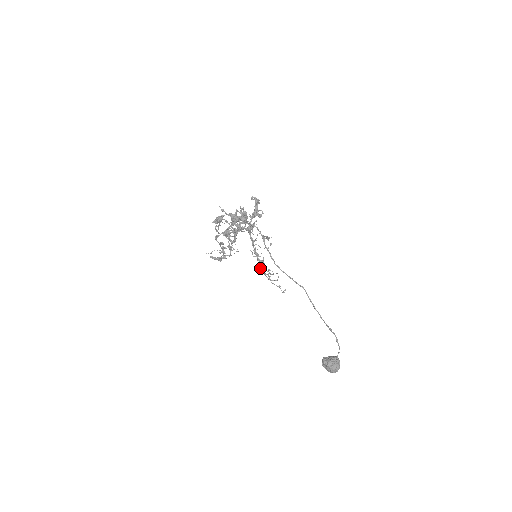
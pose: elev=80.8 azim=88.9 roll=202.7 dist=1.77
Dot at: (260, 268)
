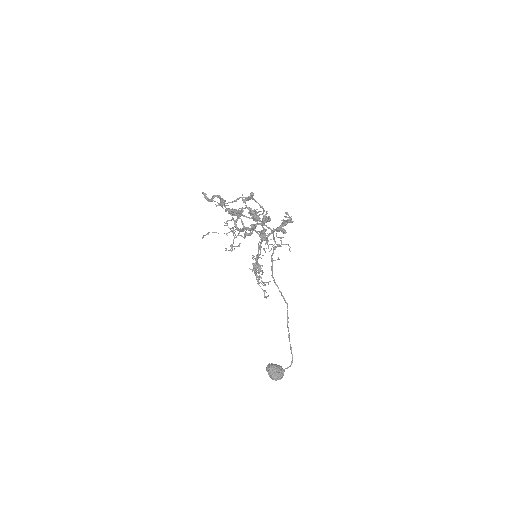
Dot at: (254, 267)
